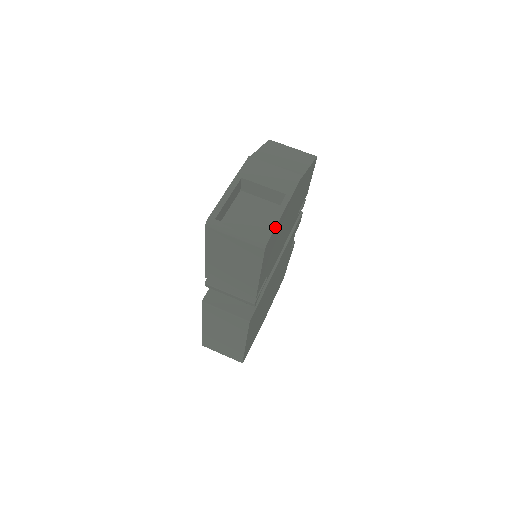
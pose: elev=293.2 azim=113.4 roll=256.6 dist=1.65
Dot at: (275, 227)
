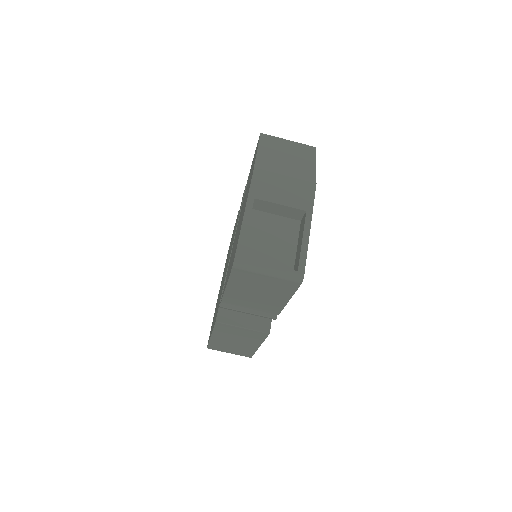
Dot at: (306, 255)
